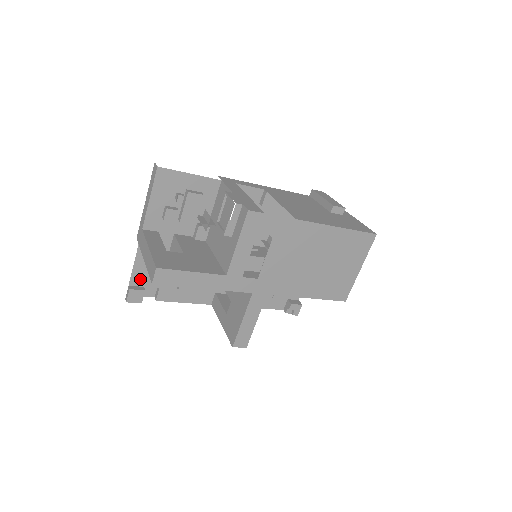
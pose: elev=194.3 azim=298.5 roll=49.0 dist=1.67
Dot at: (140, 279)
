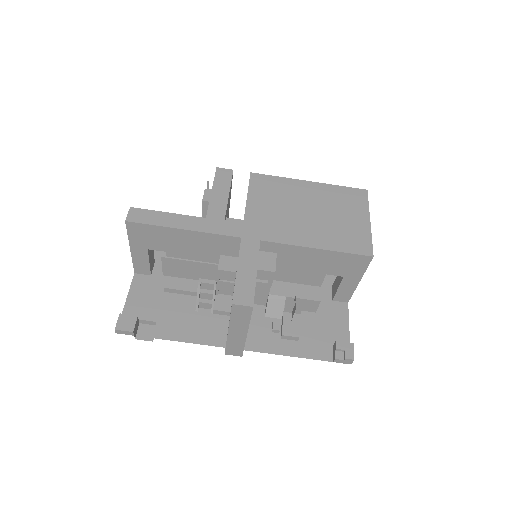
Dot at: (134, 310)
